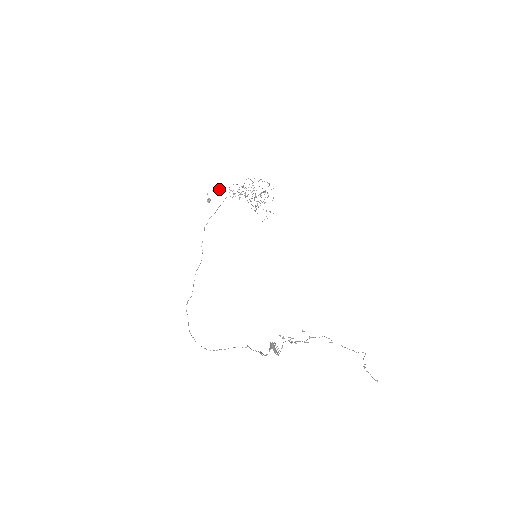
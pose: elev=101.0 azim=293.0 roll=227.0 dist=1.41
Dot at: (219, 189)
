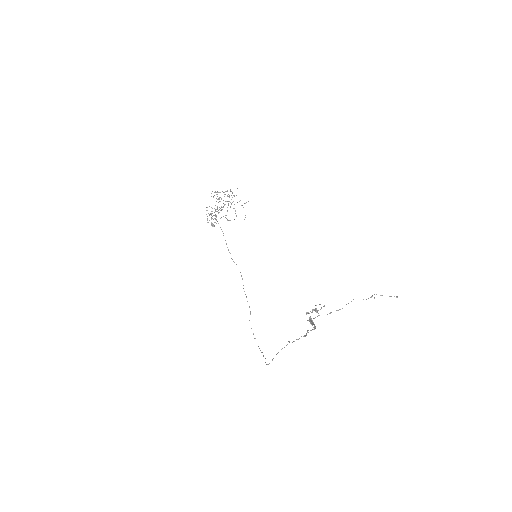
Dot at: occluded
